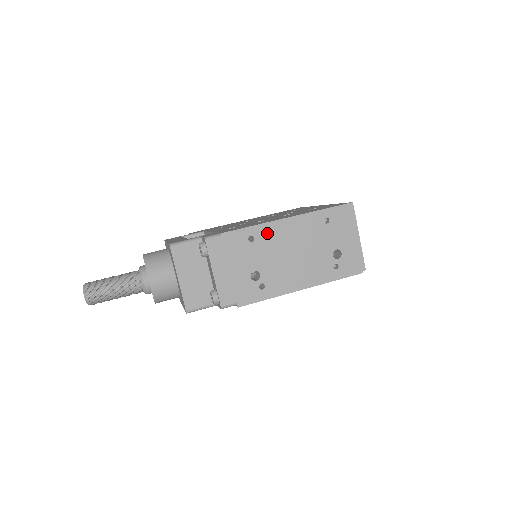
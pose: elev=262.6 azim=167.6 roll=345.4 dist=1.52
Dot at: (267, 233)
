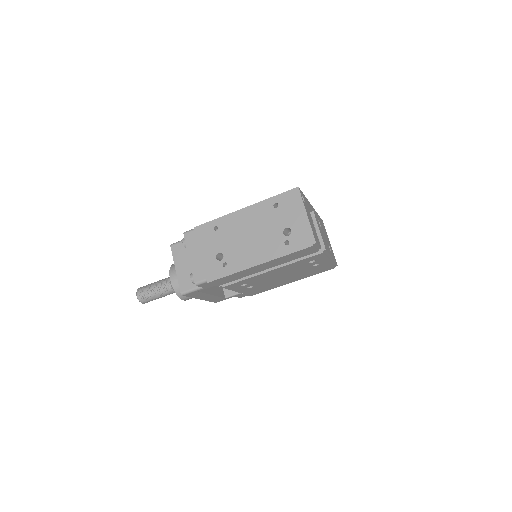
Dot at: (228, 222)
